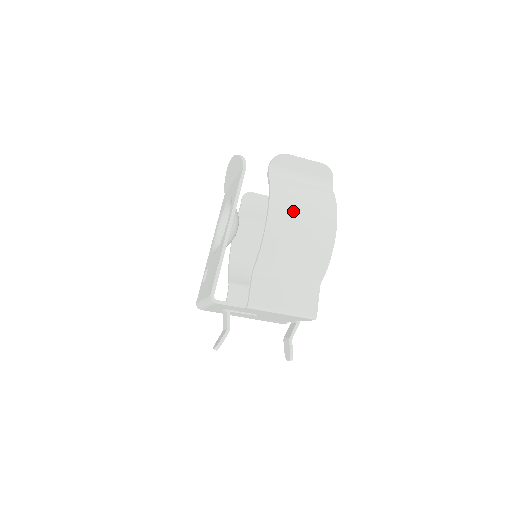
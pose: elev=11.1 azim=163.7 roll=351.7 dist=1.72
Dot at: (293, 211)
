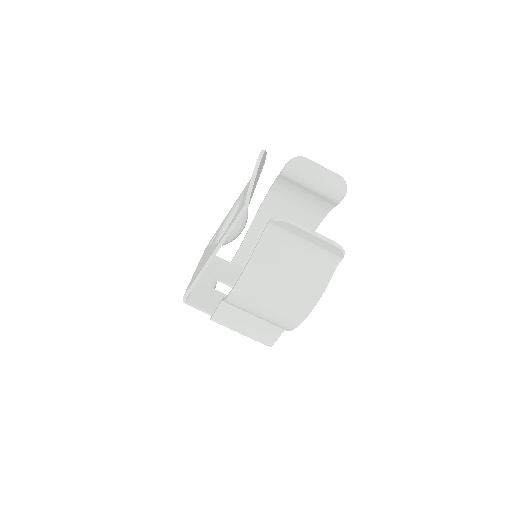
Dot at: (266, 288)
